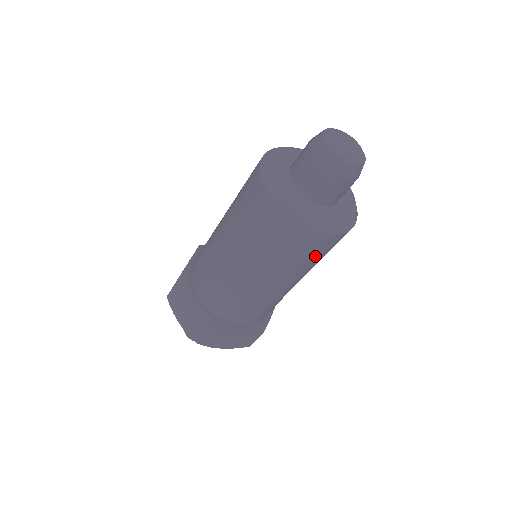
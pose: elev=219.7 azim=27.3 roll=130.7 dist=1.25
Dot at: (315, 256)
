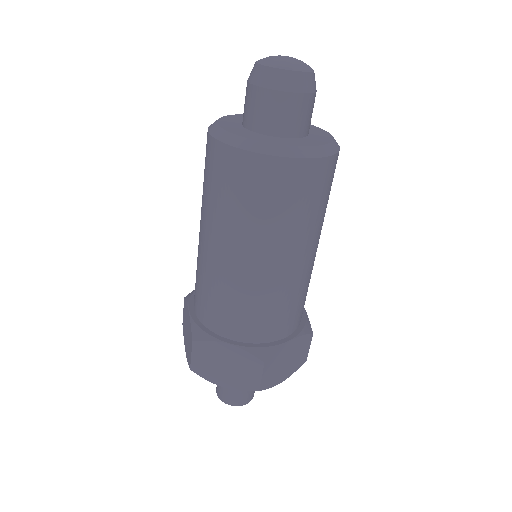
Dot at: (268, 201)
